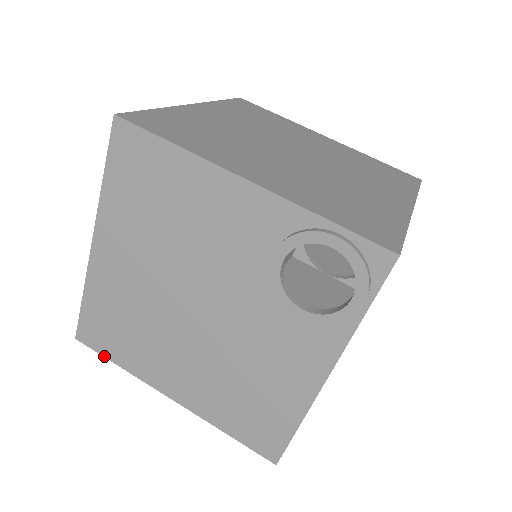
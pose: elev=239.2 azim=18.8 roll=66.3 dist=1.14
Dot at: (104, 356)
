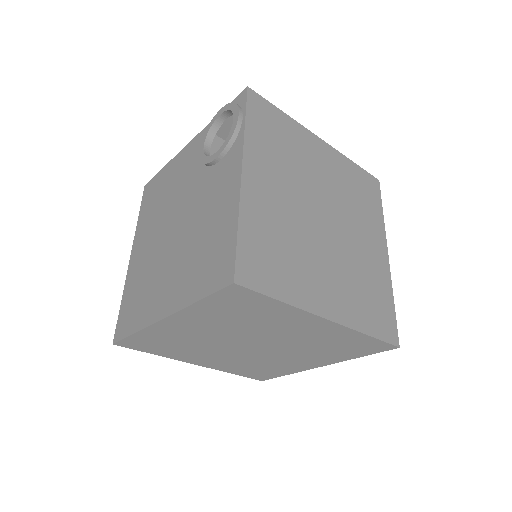
Dot at: (127, 336)
